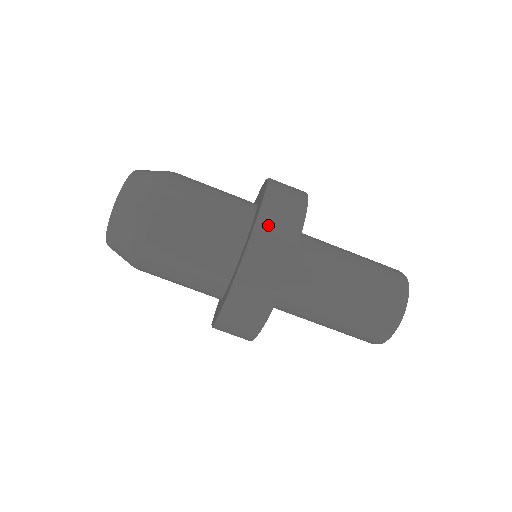
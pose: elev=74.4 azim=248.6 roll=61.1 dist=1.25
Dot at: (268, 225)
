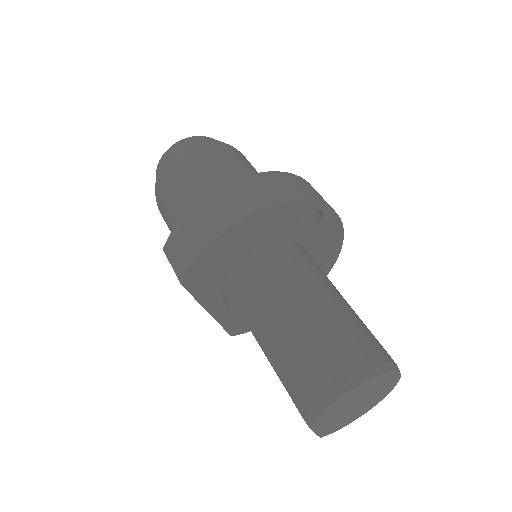
Dot at: (311, 186)
